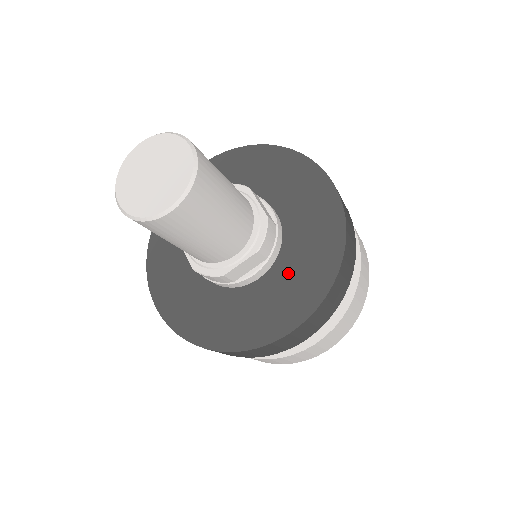
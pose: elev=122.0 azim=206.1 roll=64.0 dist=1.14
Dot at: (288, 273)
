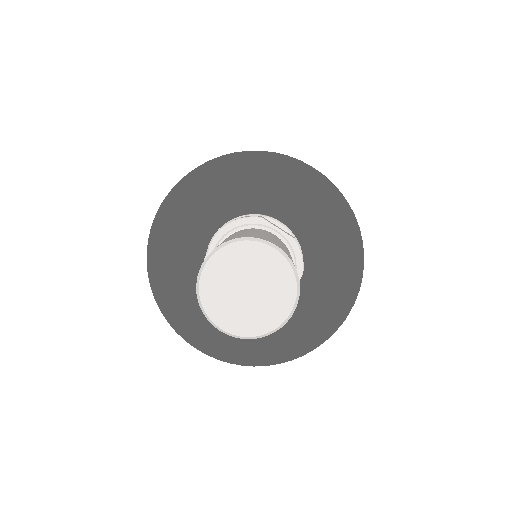
Dot at: (320, 272)
